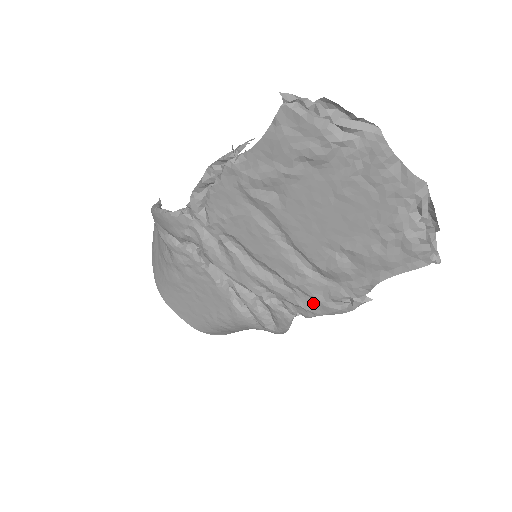
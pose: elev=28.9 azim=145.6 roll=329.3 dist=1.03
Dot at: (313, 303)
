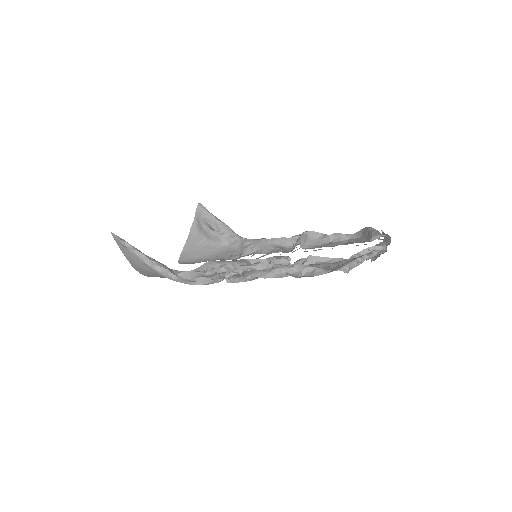
Dot at: occluded
